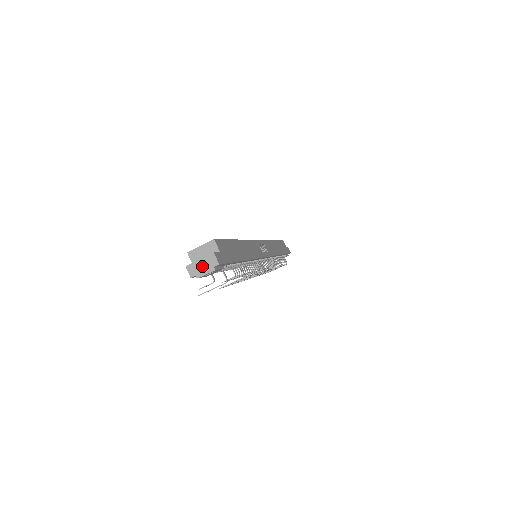
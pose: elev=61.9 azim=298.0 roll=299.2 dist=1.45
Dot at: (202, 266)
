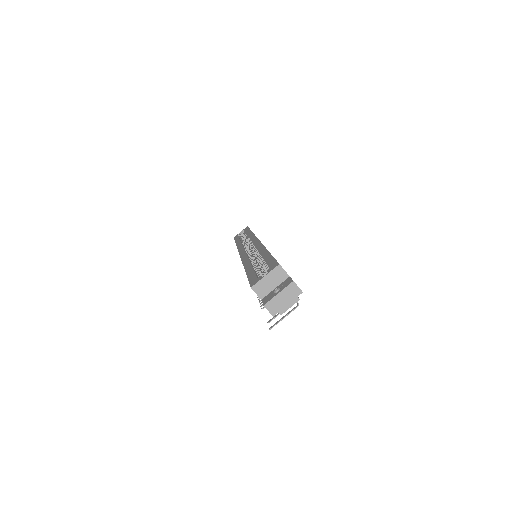
Dot at: (283, 300)
